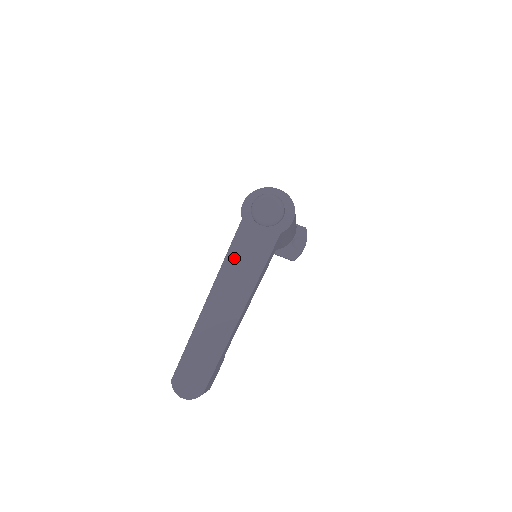
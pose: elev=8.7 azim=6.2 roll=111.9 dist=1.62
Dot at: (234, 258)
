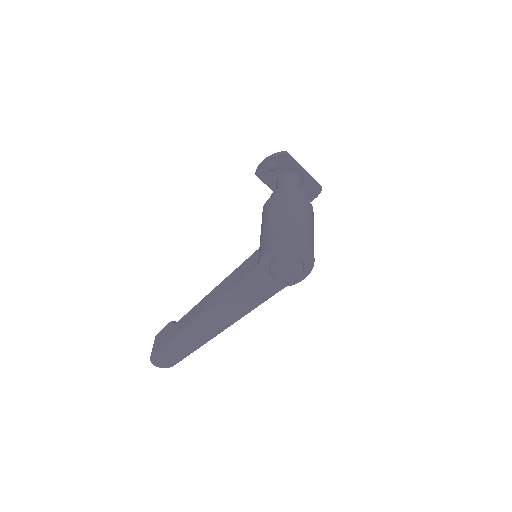
Dot at: (234, 295)
